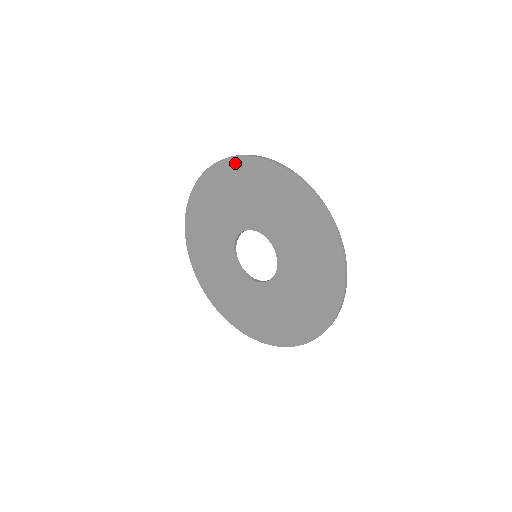
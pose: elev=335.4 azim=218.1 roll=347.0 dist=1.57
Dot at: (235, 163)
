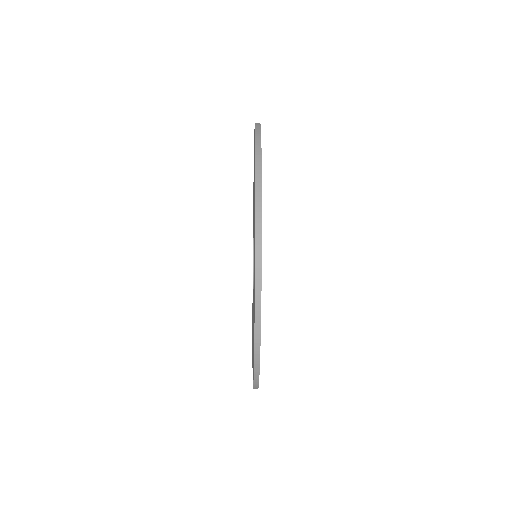
Dot at: occluded
